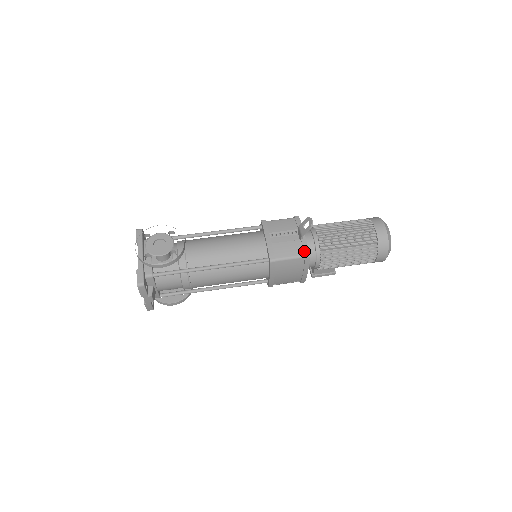
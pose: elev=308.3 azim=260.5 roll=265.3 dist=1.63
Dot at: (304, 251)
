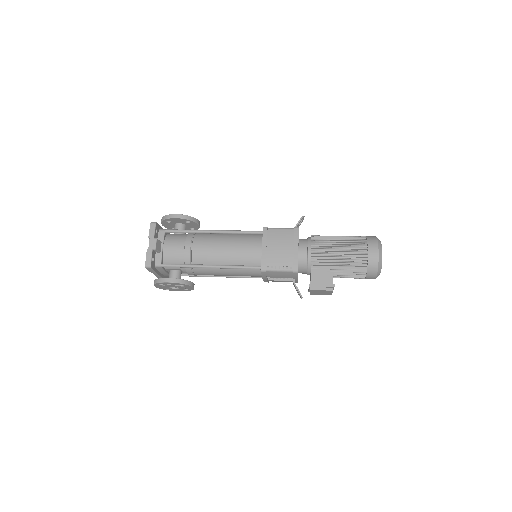
Dot at: occluded
